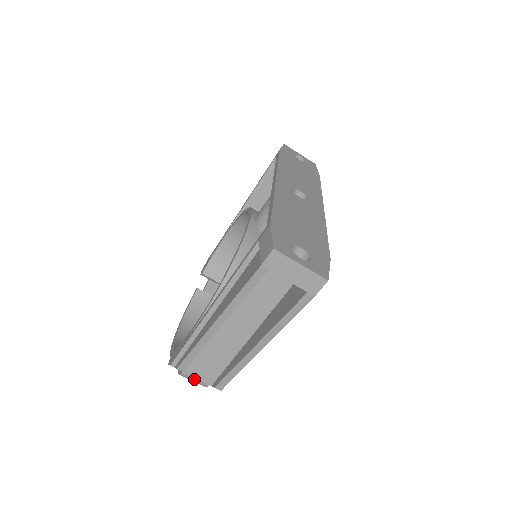
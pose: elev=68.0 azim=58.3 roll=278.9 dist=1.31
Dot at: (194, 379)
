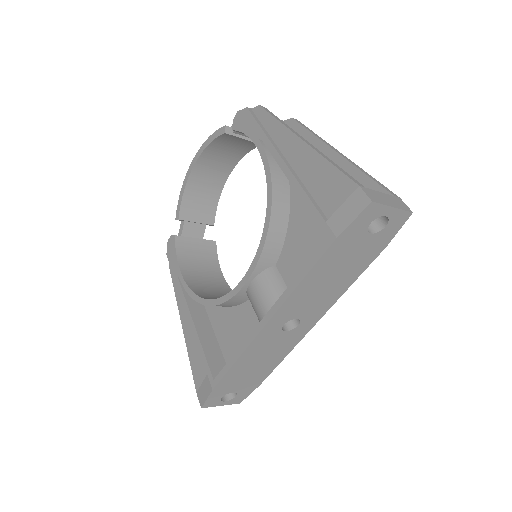
Dot at: occluded
